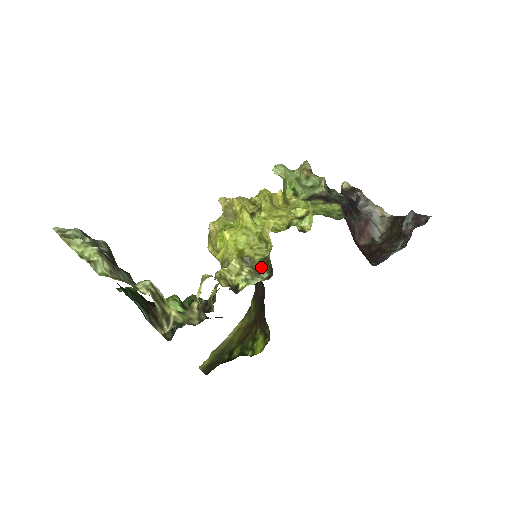
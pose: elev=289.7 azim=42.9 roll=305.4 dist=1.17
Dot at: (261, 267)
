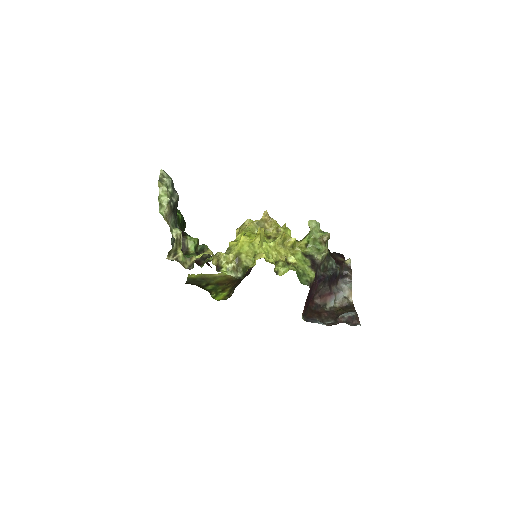
Dot at: (242, 269)
